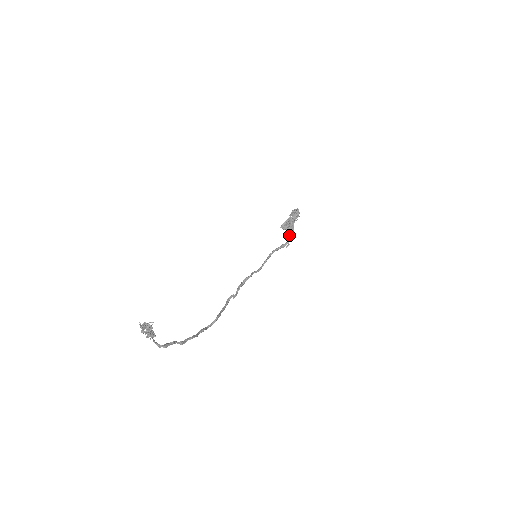
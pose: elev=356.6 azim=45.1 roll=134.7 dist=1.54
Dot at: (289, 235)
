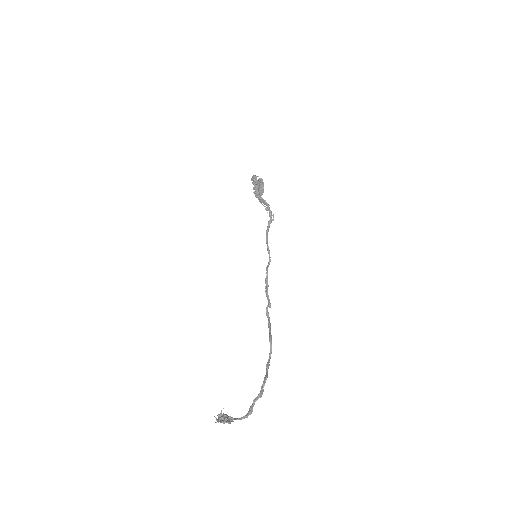
Dot at: (266, 208)
